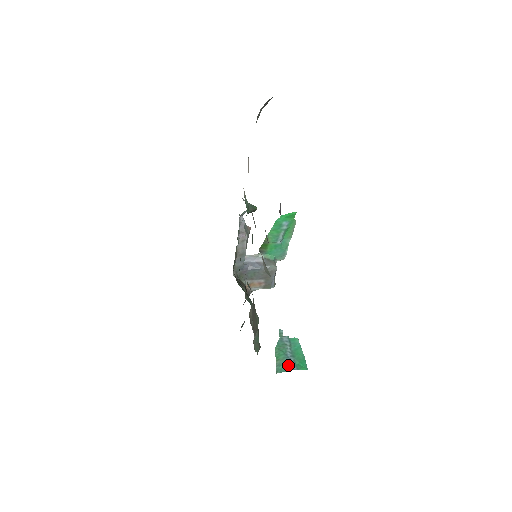
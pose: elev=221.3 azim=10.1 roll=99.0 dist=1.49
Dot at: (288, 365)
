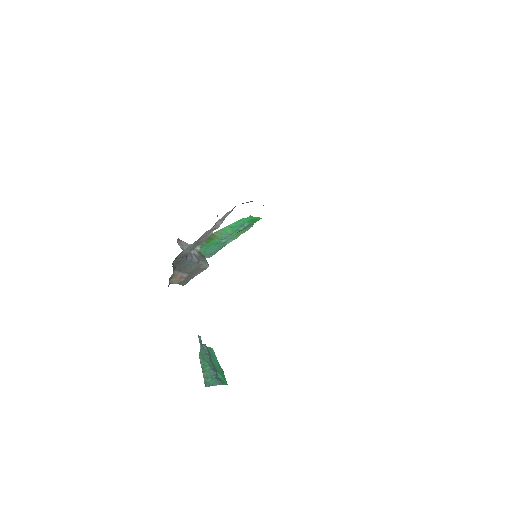
Dot at: (215, 378)
